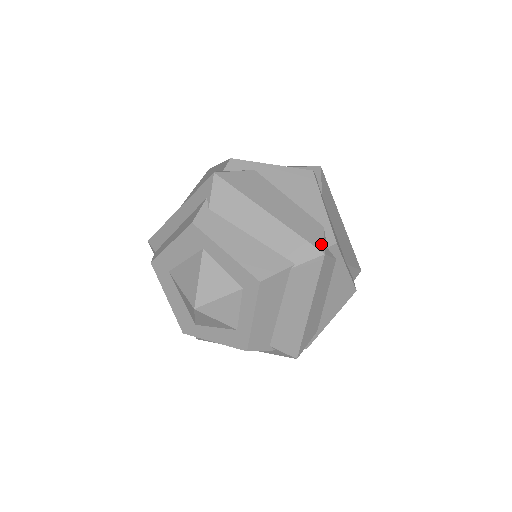
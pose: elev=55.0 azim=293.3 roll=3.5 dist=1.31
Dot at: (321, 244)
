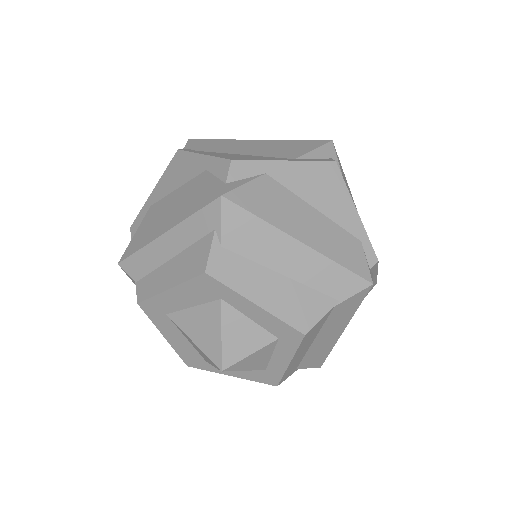
Dot at: (366, 270)
